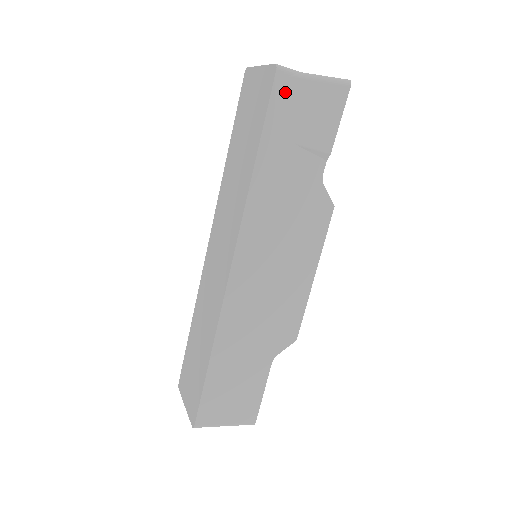
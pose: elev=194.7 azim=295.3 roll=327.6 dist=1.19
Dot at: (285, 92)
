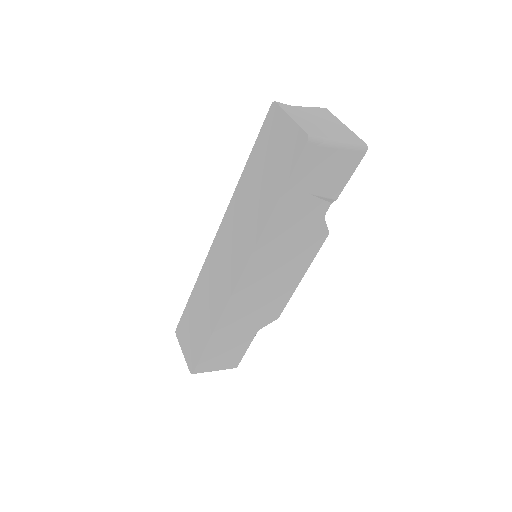
Dot at: (311, 157)
